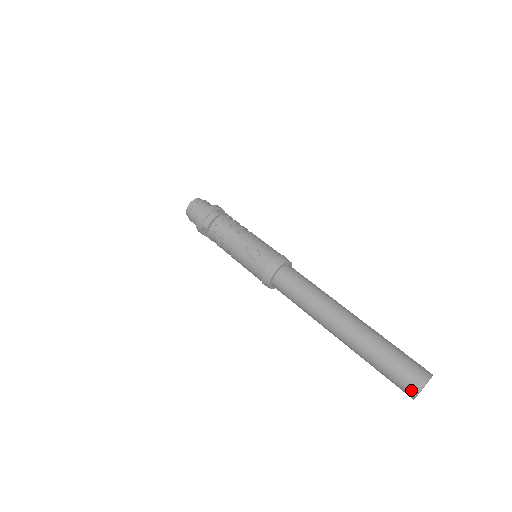
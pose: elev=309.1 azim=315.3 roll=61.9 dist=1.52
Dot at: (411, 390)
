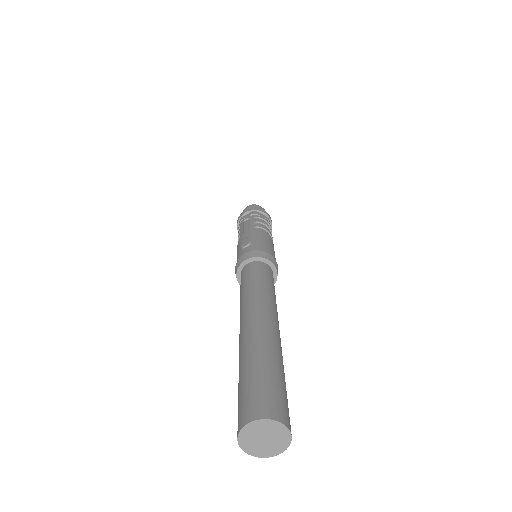
Dot at: (239, 423)
